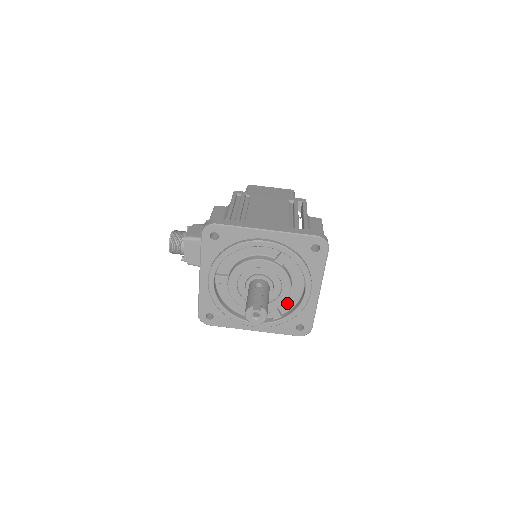
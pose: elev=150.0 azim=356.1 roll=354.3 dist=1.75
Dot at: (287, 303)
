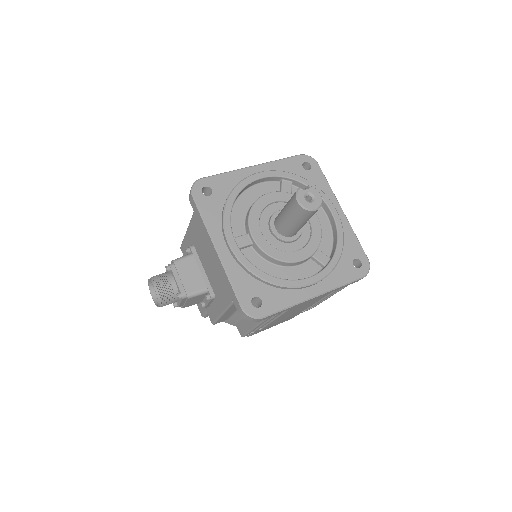
Dot at: (324, 242)
